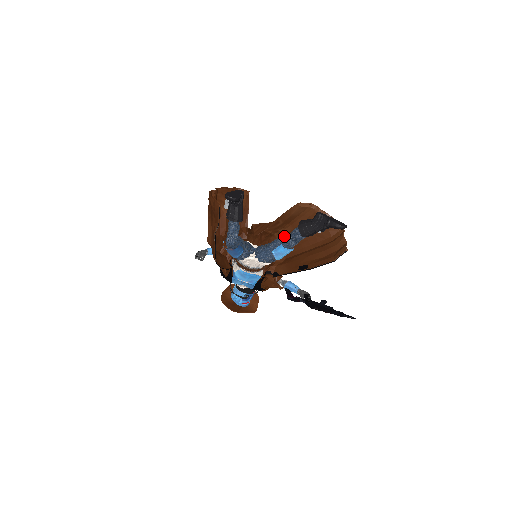
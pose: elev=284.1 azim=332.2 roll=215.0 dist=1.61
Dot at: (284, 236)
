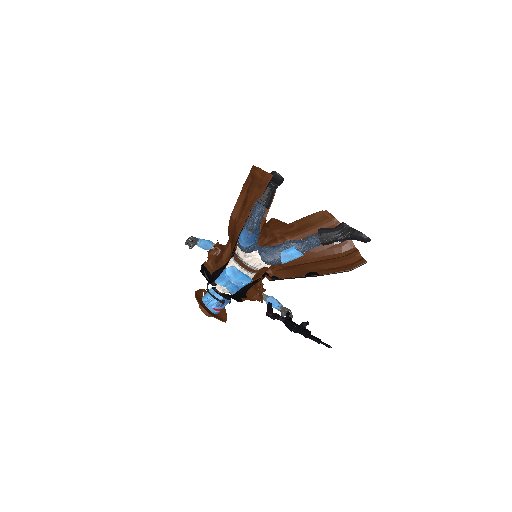
Dot at: (297, 240)
